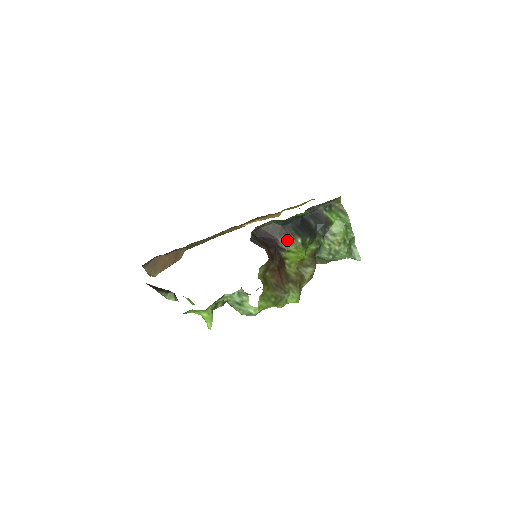
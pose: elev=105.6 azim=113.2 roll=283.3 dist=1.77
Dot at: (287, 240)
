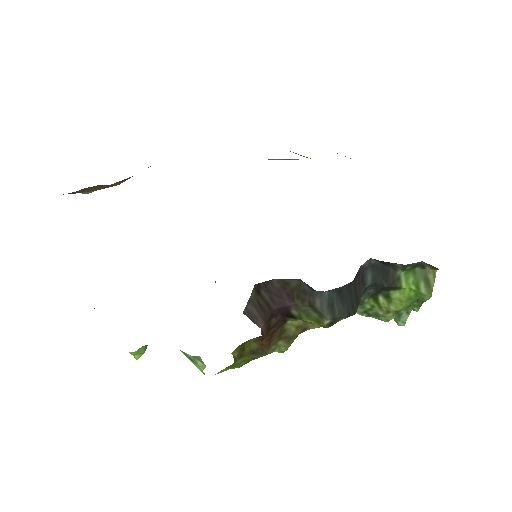
Dot at: (308, 311)
